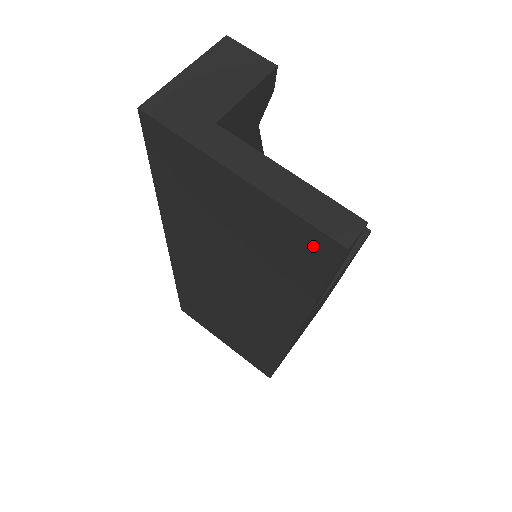
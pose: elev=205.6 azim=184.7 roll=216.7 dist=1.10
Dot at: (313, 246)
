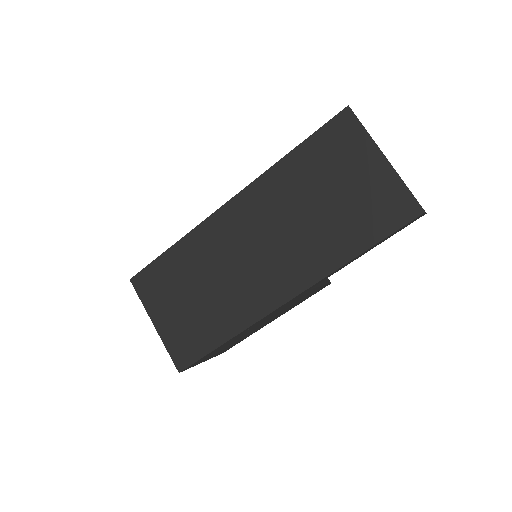
Dot at: (401, 208)
